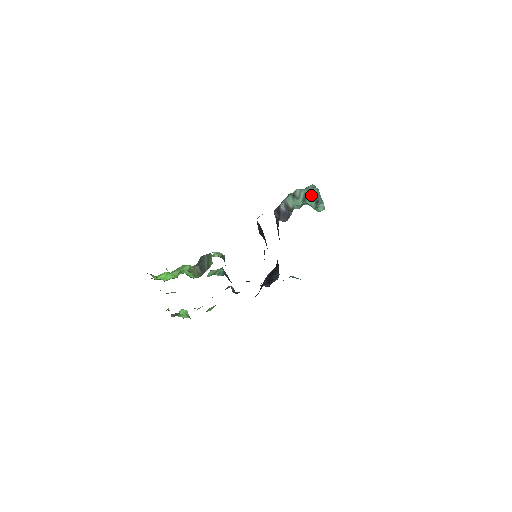
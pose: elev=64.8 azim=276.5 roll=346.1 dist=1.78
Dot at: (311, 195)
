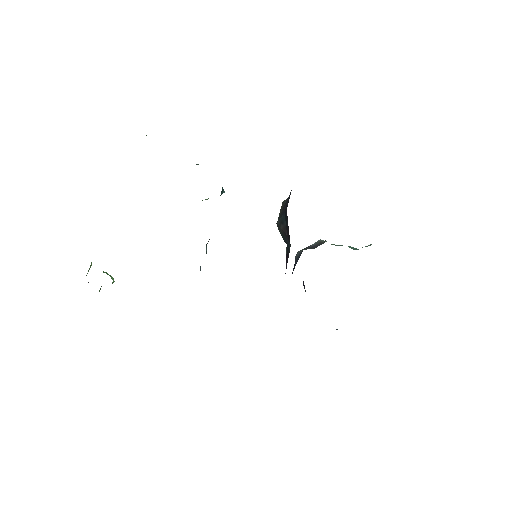
Dot at: (353, 247)
